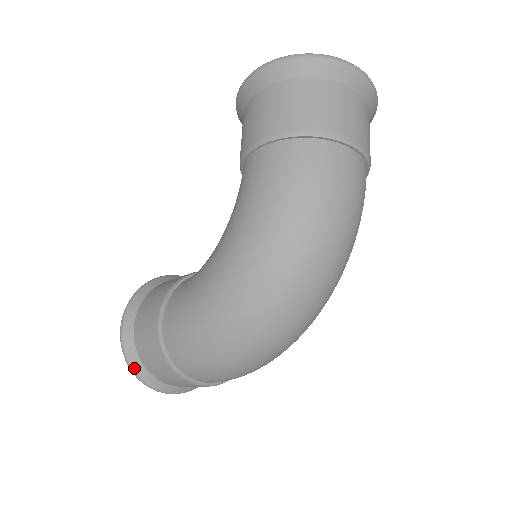
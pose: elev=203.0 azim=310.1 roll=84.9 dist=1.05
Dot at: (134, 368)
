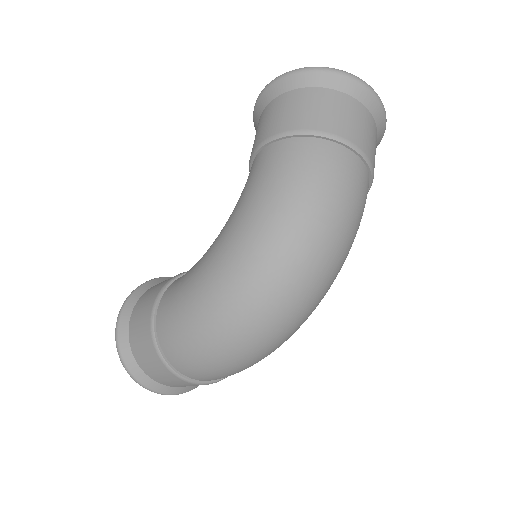
Dot at: (124, 358)
